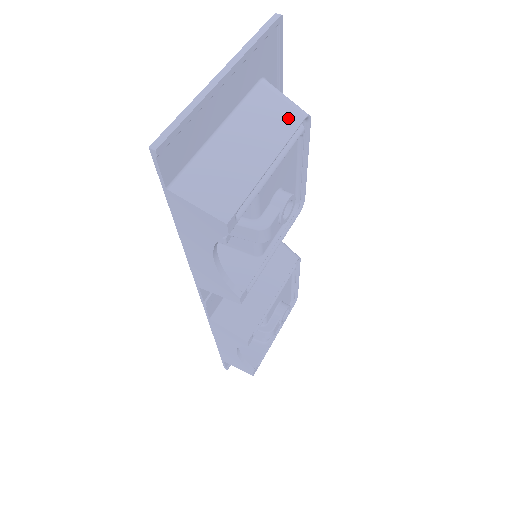
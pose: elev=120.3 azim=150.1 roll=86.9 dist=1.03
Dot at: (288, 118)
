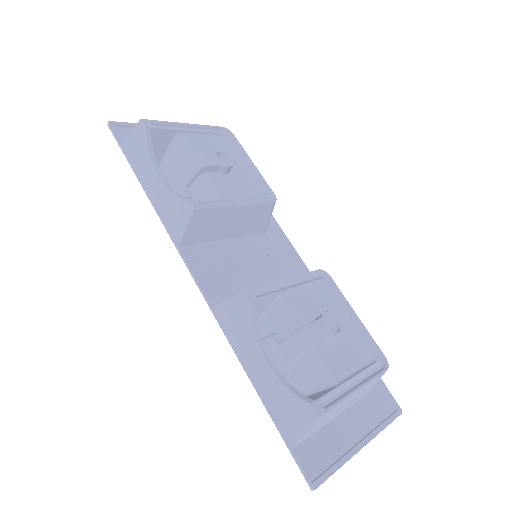
Dot at: occluded
